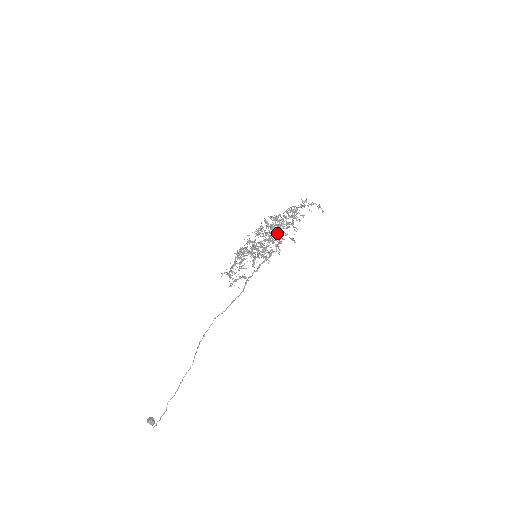
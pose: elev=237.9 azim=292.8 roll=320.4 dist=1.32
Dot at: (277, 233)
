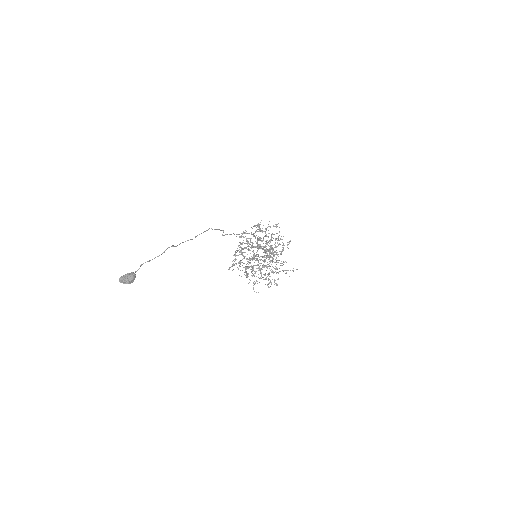
Dot at: occluded
